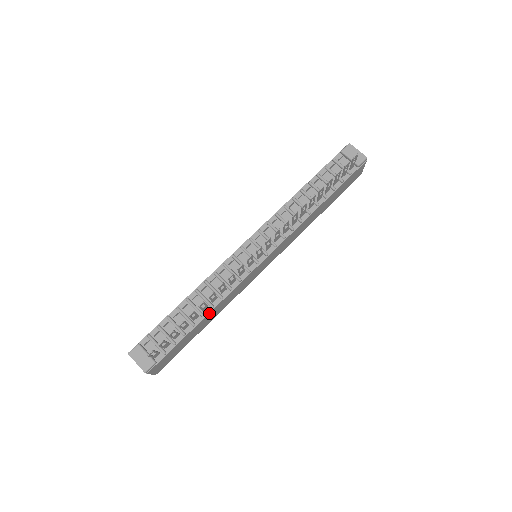
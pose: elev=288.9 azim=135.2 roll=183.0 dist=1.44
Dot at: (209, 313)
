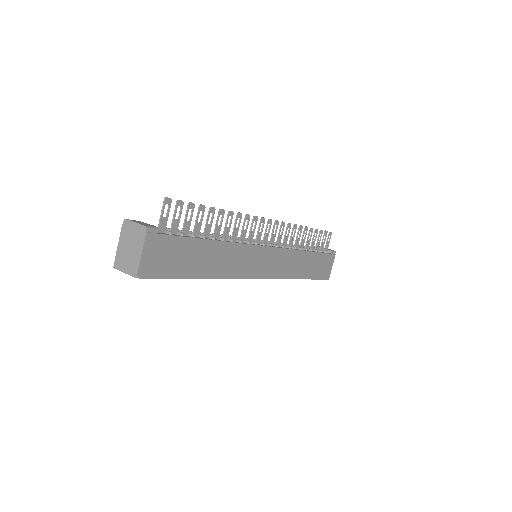
Dot at: (219, 242)
